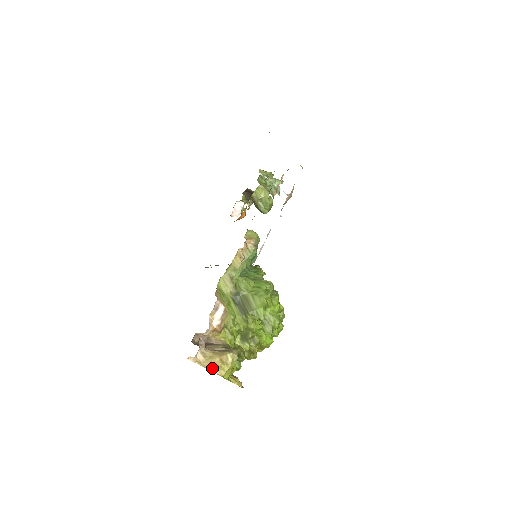
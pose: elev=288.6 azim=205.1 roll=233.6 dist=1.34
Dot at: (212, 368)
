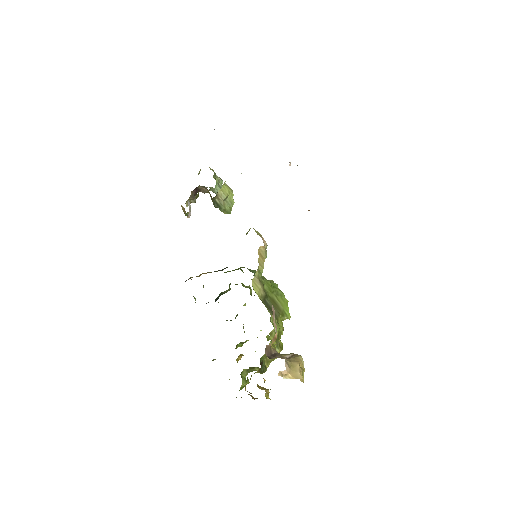
Dot at: (300, 376)
